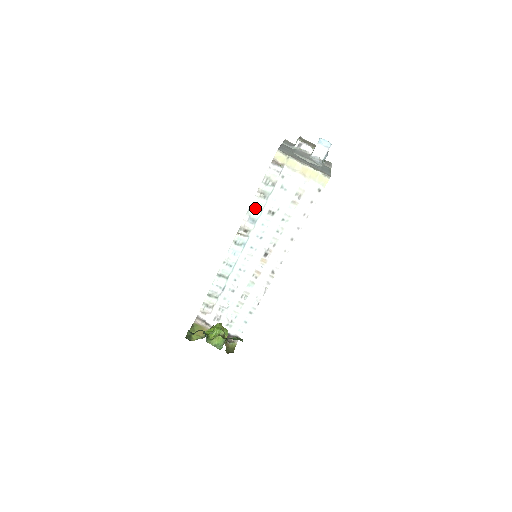
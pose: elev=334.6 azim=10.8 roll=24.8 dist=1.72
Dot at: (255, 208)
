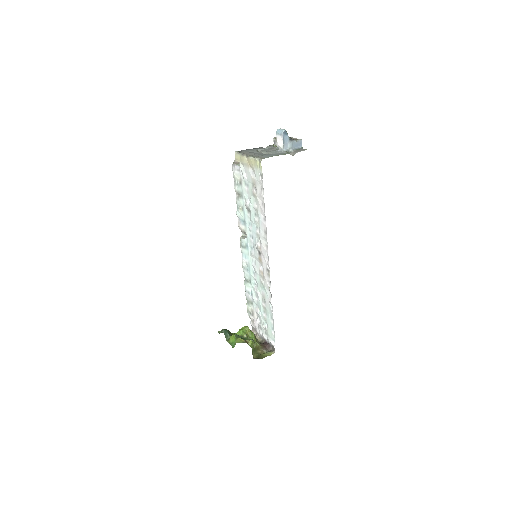
Dot at: (239, 209)
